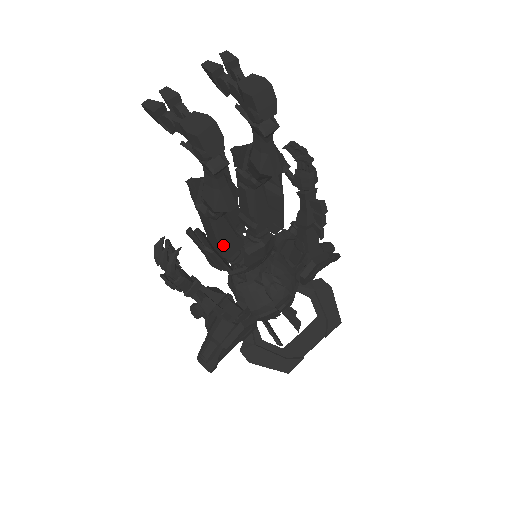
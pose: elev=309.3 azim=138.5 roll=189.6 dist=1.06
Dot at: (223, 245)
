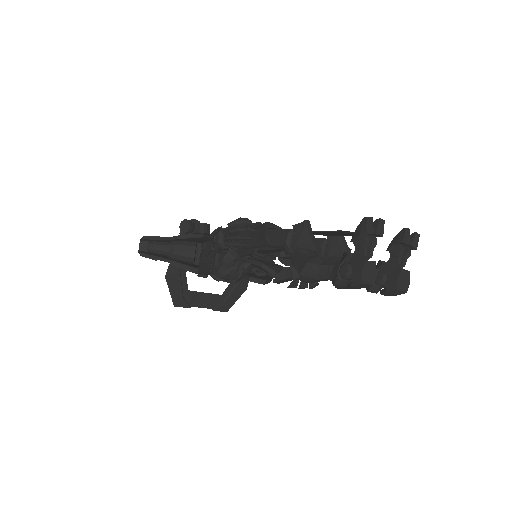
Dot at: (261, 250)
